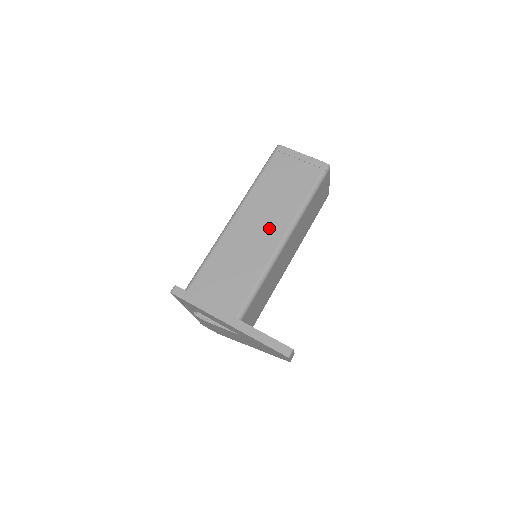
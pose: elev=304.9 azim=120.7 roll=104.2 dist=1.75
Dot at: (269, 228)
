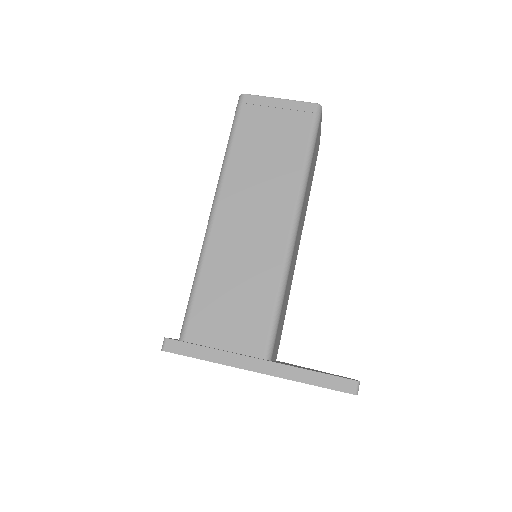
Dot at: (268, 217)
